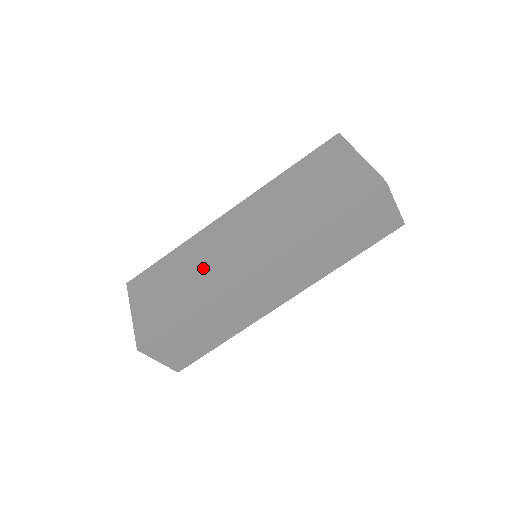
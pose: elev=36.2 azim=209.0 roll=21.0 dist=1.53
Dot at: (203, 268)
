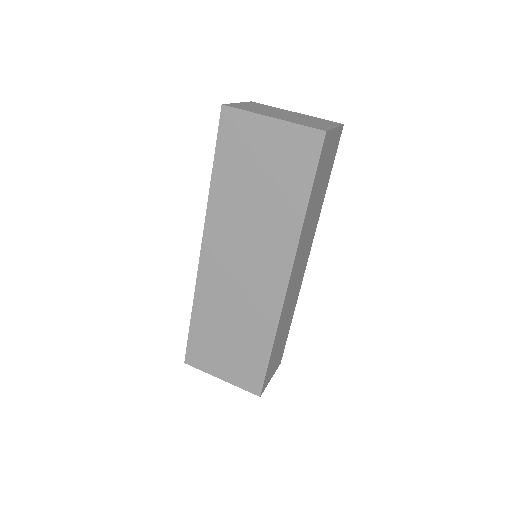
Dot at: (239, 311)
